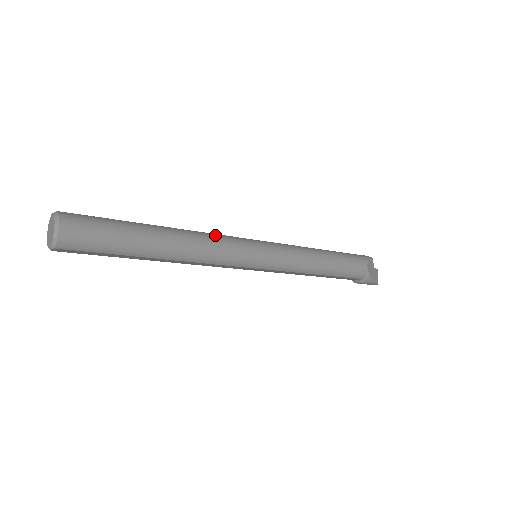
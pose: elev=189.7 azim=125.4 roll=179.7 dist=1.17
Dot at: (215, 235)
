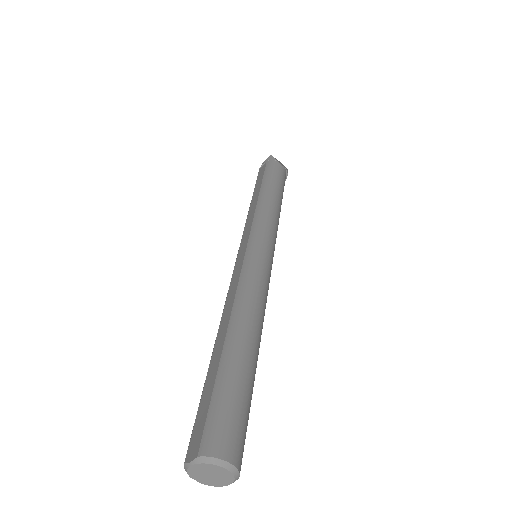
Dot at: (243, 283)
